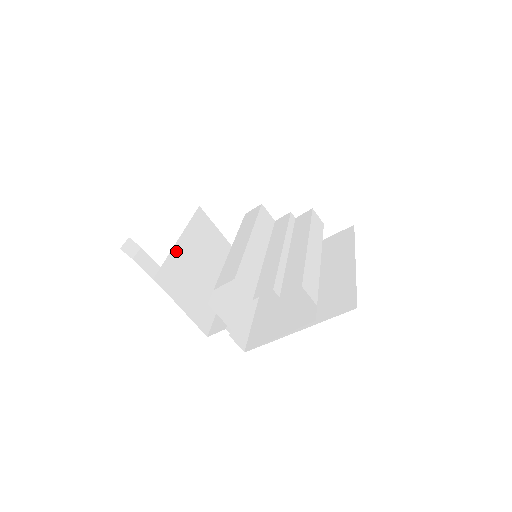
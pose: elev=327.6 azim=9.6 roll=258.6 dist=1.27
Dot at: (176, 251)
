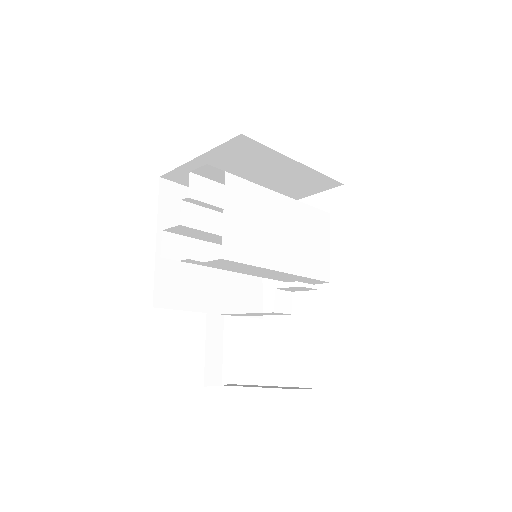
Dot at: occluded
